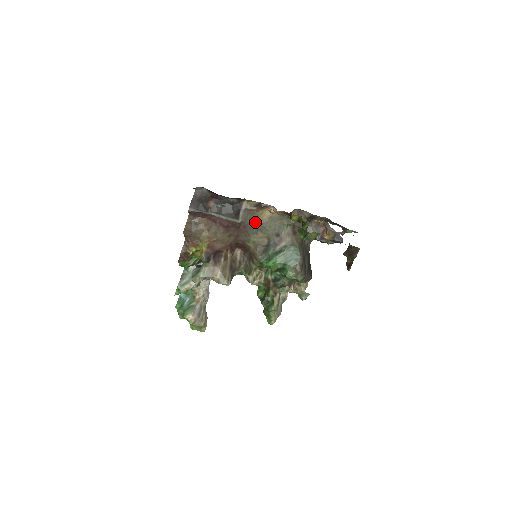
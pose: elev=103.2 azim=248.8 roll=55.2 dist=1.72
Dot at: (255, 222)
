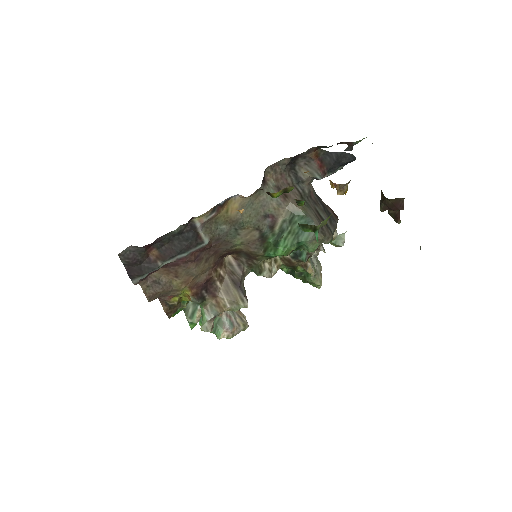
Dot at: (226, 226)
